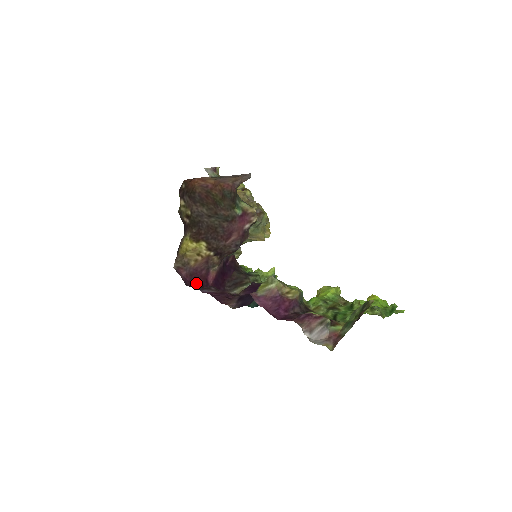
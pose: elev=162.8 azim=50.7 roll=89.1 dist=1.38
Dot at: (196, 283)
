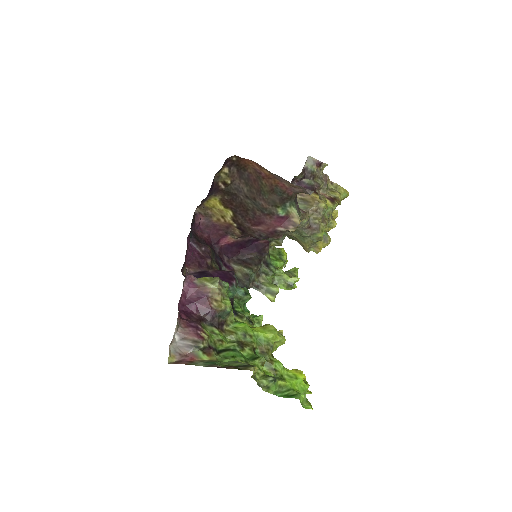
Dot at: (206, 235)
